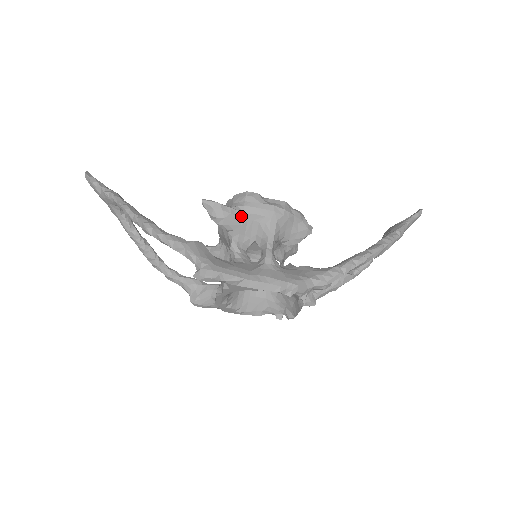
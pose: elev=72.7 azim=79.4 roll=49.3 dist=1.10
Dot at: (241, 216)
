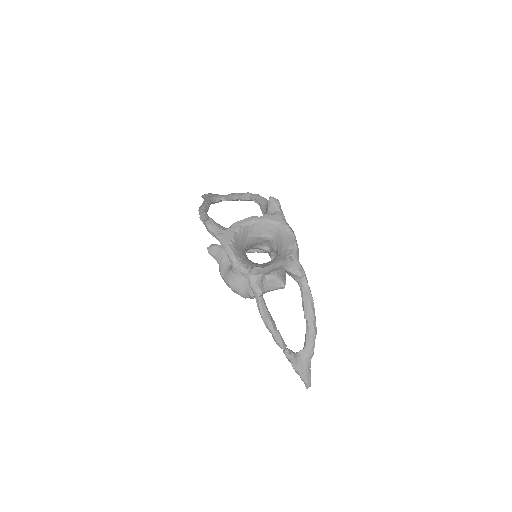
Dot at: occluded
